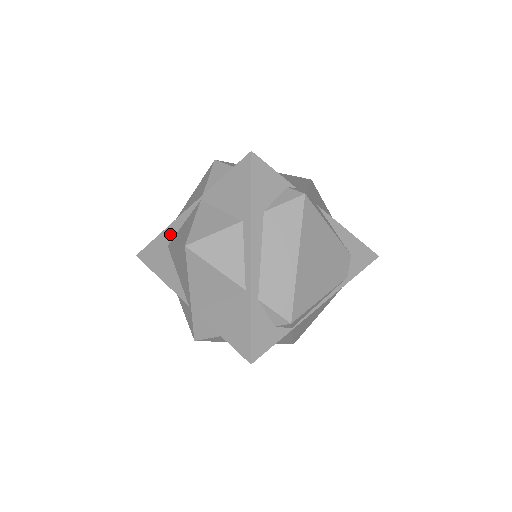
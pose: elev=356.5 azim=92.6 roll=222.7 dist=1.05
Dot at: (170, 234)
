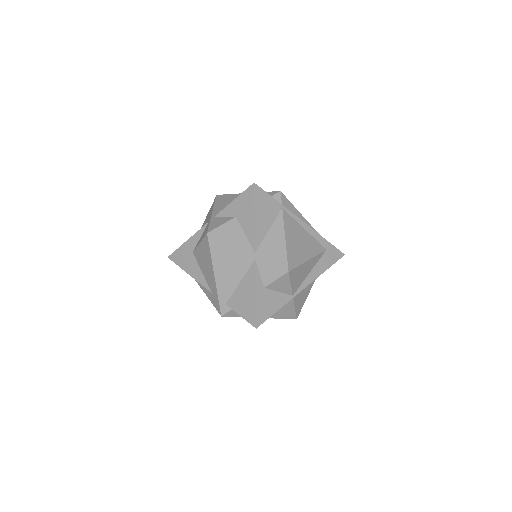
Dot at: occluded
